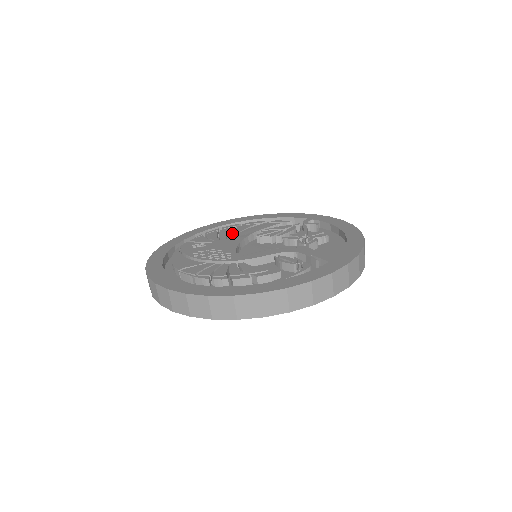
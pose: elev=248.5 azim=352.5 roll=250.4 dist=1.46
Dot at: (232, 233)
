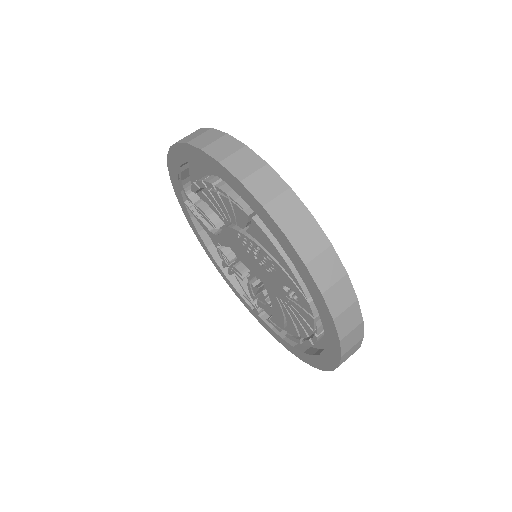
Dot at: occluded
